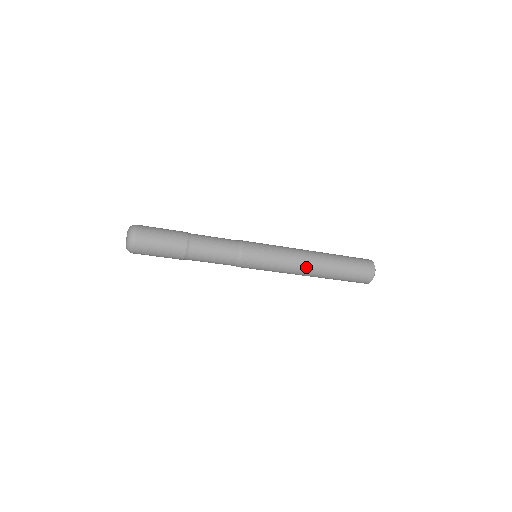
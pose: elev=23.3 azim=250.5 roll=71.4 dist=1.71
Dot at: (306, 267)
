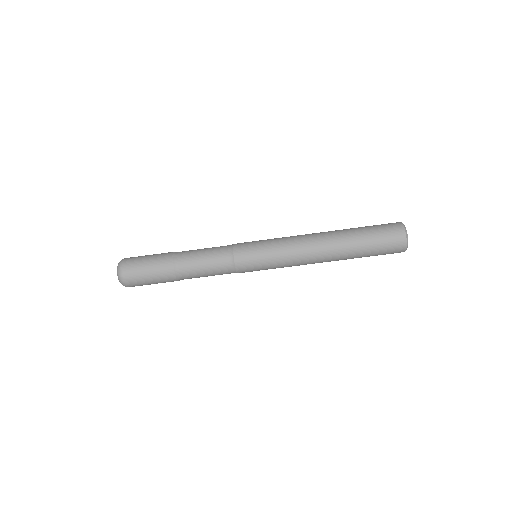
Dot at: (314, 255)
